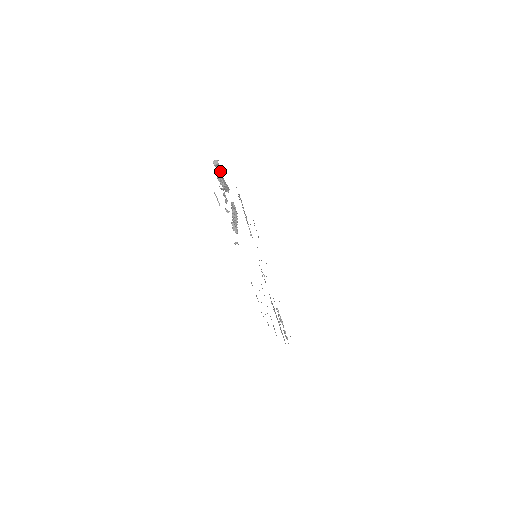
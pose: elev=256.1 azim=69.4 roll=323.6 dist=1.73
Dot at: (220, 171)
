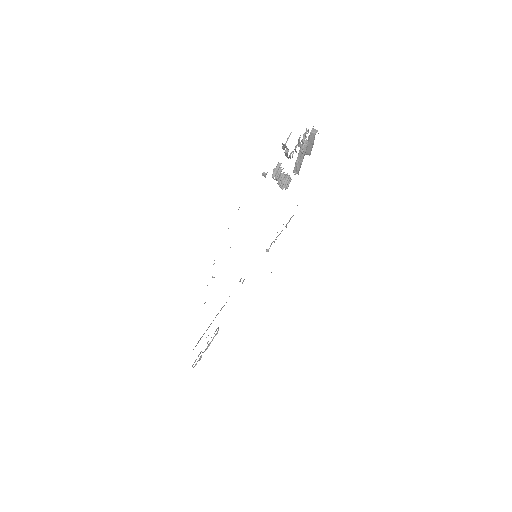
Dot at: (308, 150)
